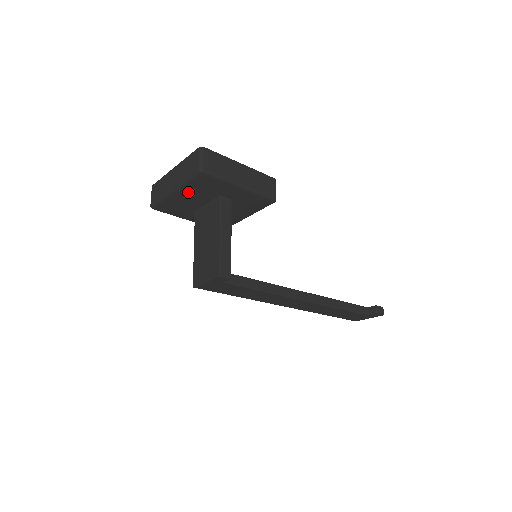
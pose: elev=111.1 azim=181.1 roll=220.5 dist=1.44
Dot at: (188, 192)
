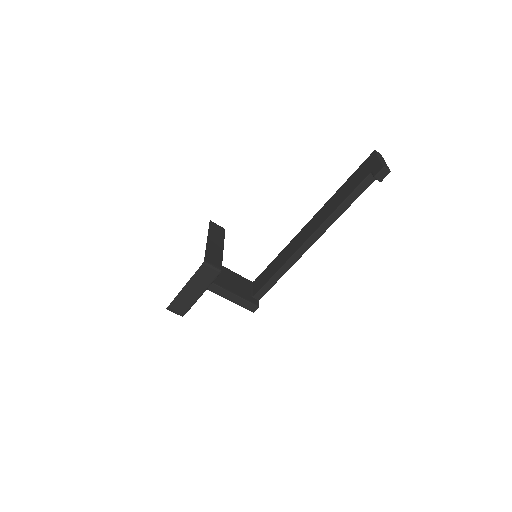
Dot at: occluded
